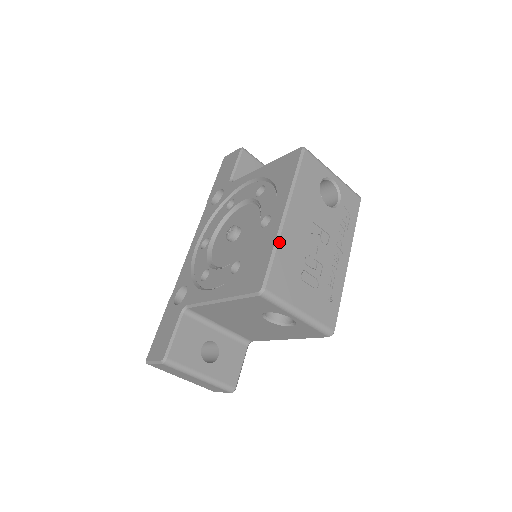
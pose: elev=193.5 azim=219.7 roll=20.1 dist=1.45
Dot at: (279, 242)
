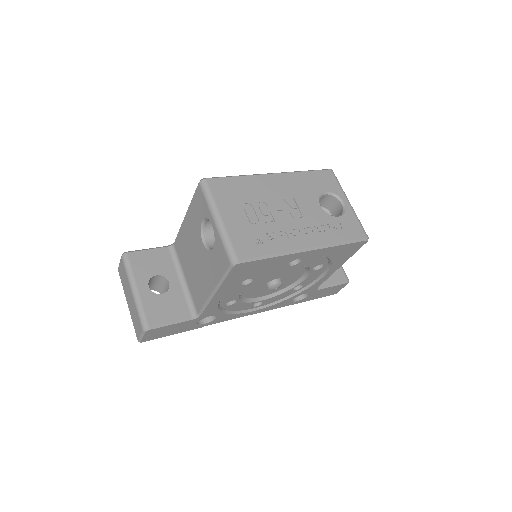
Dot at: (248, 176)
